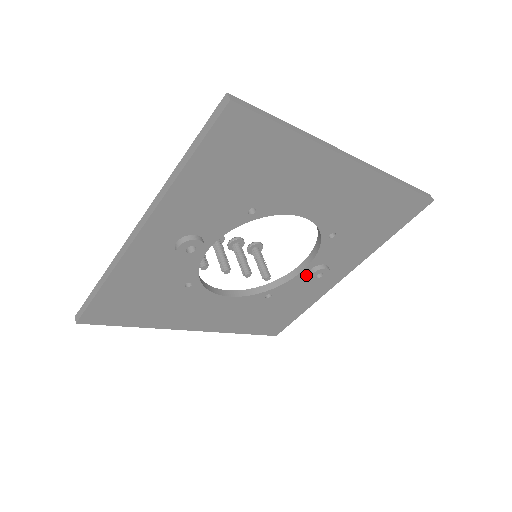
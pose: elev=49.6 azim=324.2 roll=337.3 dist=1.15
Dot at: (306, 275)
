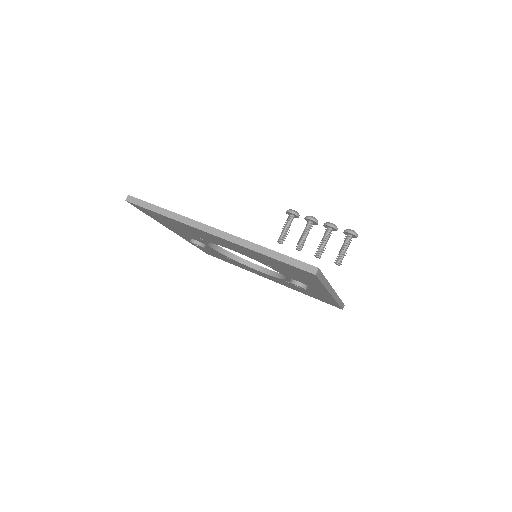
Dot at: occluded
